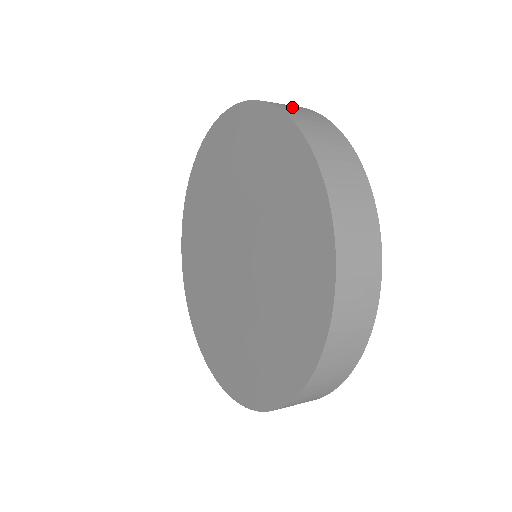
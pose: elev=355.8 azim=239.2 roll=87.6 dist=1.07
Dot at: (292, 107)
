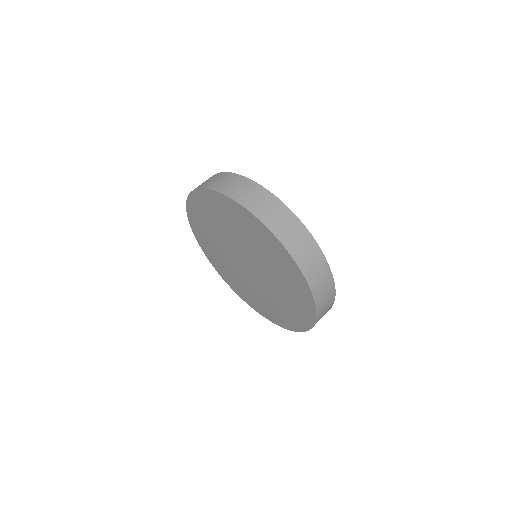
Dot at: (317, 273)
